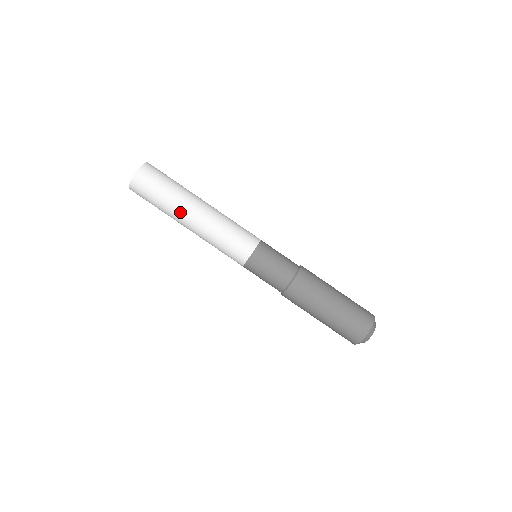
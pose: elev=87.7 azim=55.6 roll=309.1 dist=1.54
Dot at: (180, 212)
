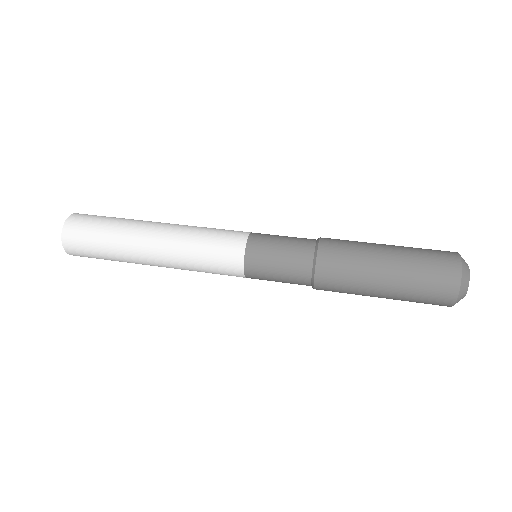
Dot at: (134, 242)
